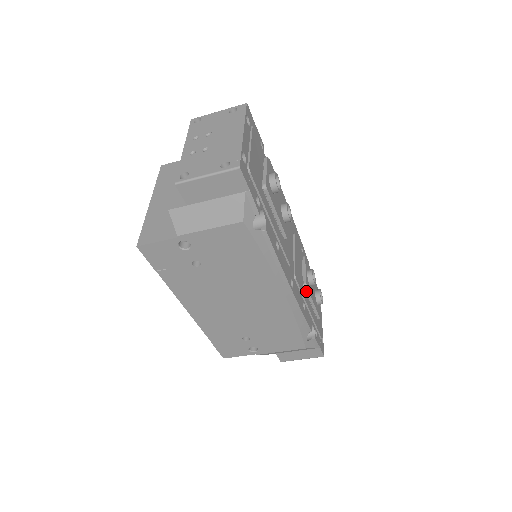
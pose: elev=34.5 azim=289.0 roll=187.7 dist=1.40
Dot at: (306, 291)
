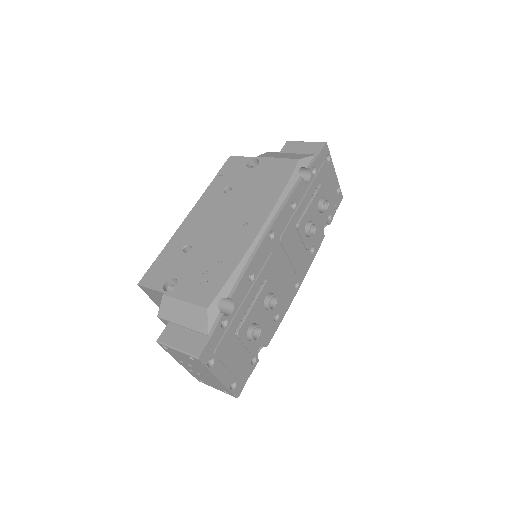
Dot at: (309, 244)
